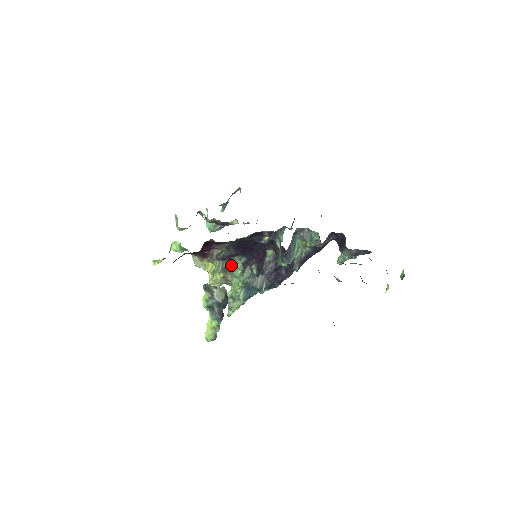
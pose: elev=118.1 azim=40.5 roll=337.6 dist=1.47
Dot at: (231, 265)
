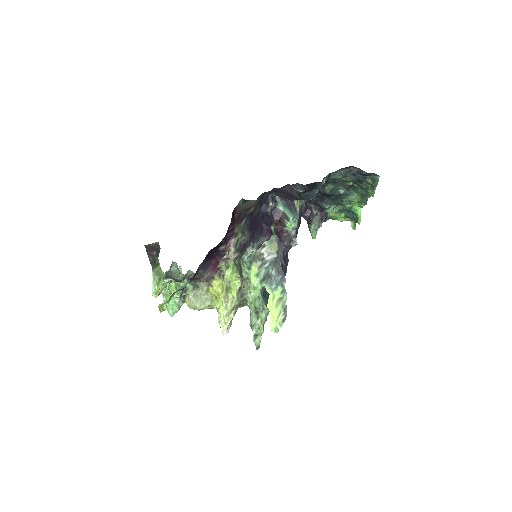
Dot at: (244, 266)
